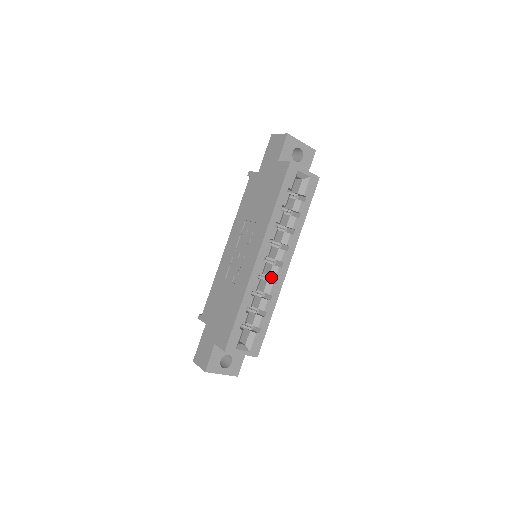
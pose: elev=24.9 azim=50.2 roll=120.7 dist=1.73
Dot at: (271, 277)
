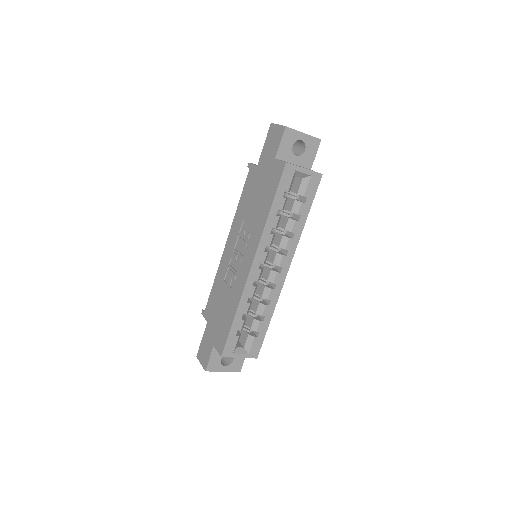
Dot at: occluded
